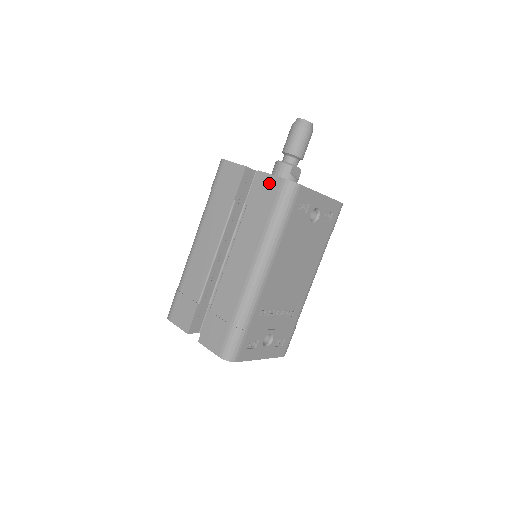
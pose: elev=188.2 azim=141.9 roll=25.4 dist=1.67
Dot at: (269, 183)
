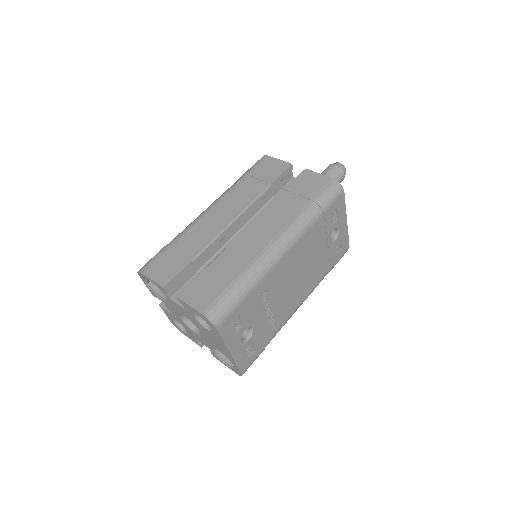
Dot at: (315, 178)
